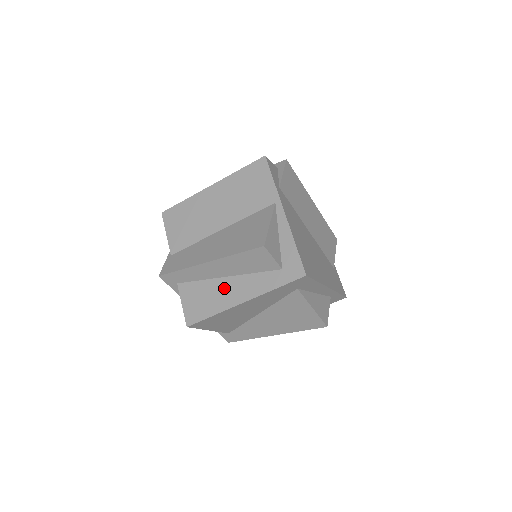
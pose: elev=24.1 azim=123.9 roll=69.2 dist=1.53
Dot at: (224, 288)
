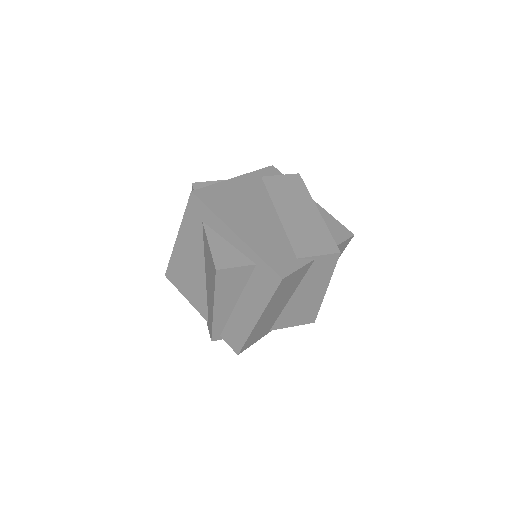
Dot at: occluded
